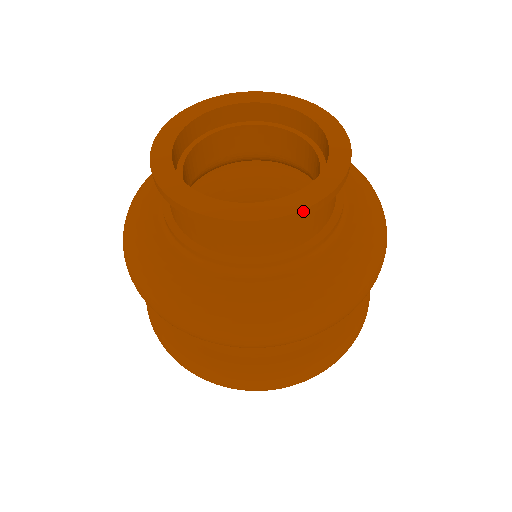
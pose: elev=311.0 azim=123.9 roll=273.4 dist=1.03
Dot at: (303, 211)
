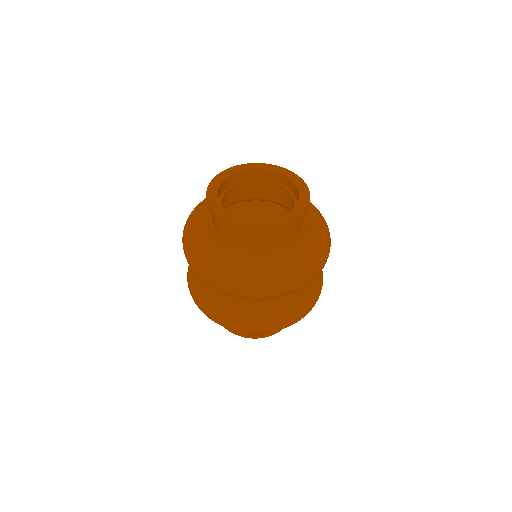
Dot at: (248, 228)
